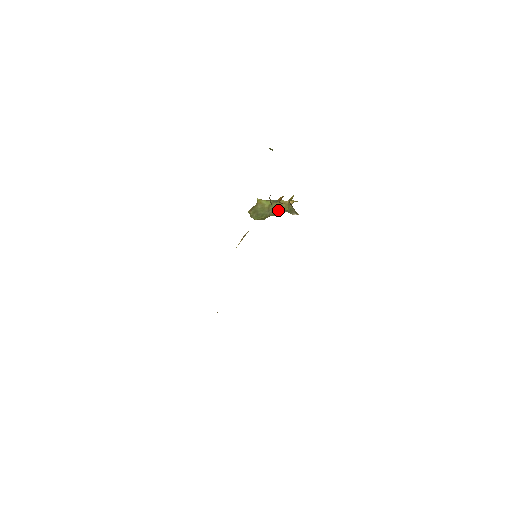
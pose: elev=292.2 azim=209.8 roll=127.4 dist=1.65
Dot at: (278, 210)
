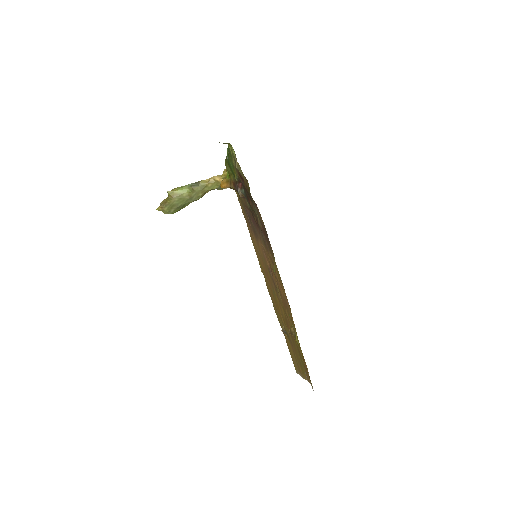
Dot at: (204, 193)
